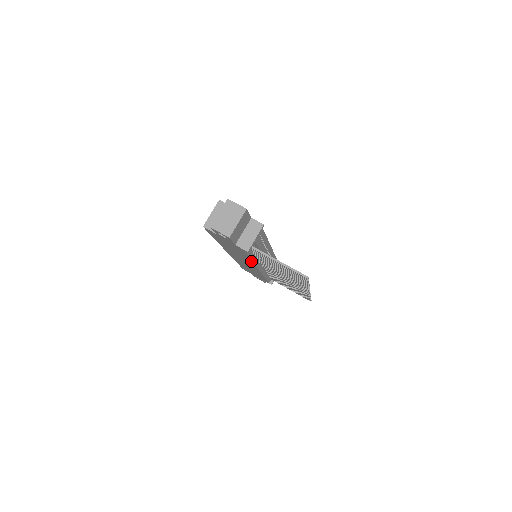
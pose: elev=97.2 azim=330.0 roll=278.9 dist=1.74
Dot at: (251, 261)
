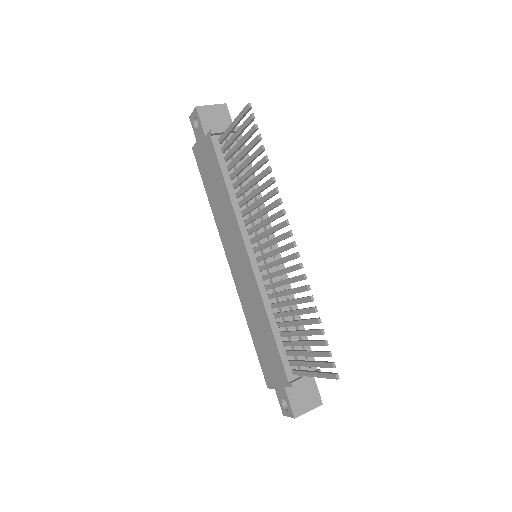
Dot at: (230, 203)
